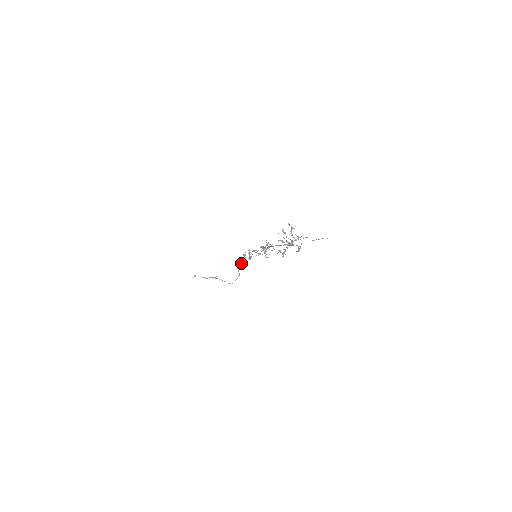
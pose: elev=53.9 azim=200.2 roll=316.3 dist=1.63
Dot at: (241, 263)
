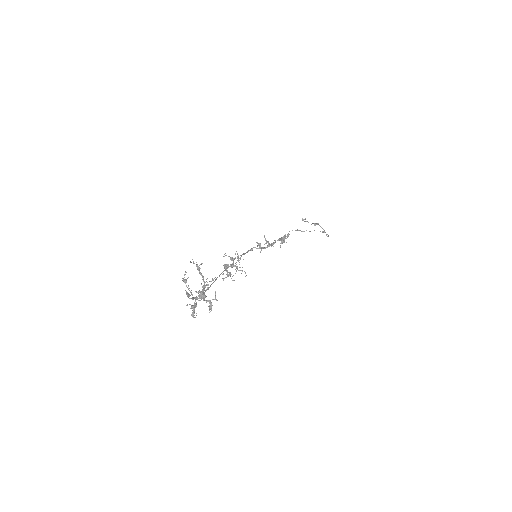
Dot at: occluded
